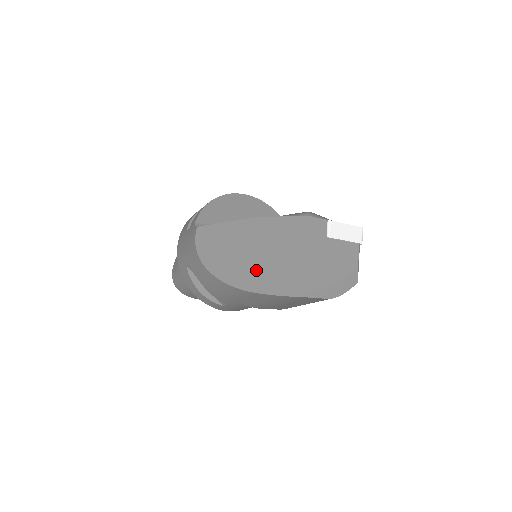
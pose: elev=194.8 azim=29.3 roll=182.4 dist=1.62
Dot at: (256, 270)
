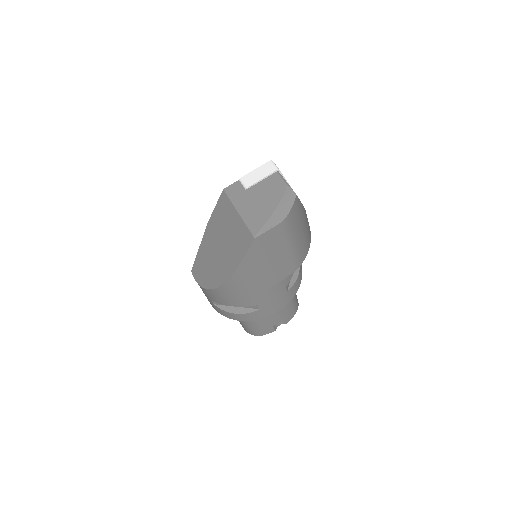
Dot at: (226, 256)
